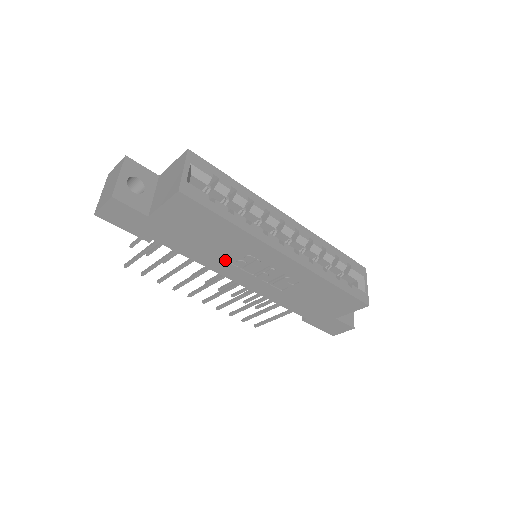
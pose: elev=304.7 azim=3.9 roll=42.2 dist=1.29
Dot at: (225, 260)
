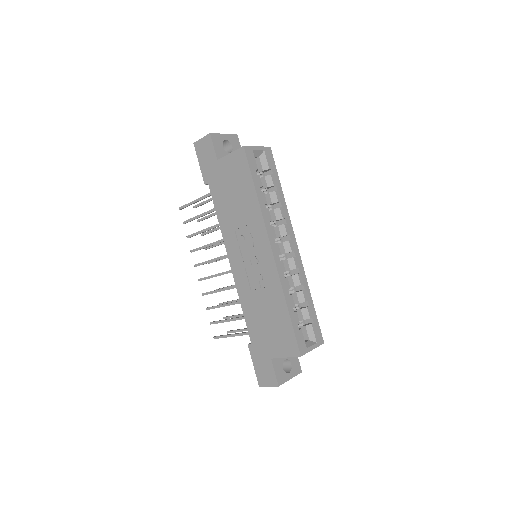
Dot at: (235, 229)
